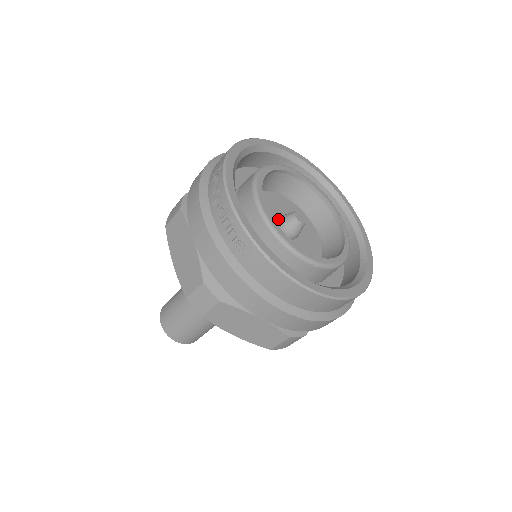
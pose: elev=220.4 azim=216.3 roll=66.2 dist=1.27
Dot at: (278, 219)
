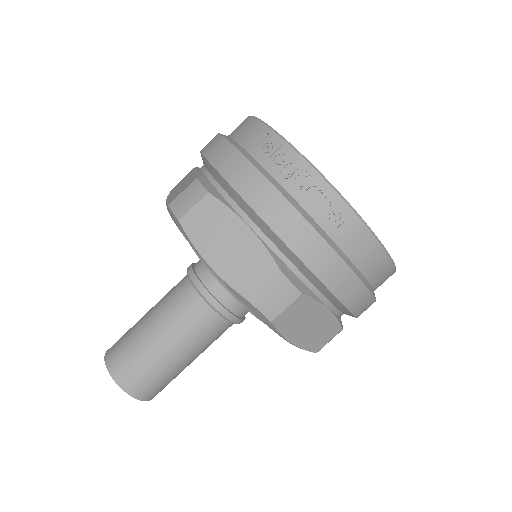
Dot at: occluded
